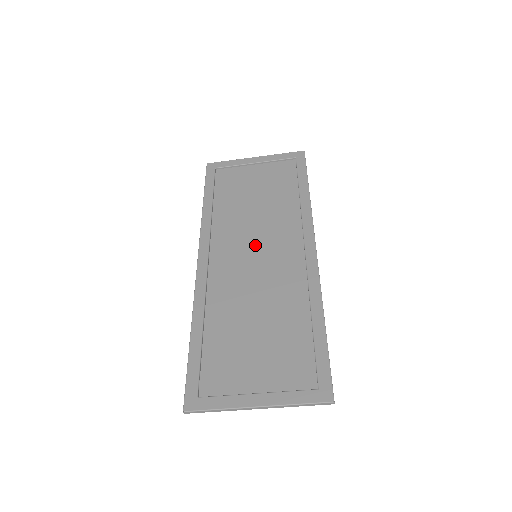
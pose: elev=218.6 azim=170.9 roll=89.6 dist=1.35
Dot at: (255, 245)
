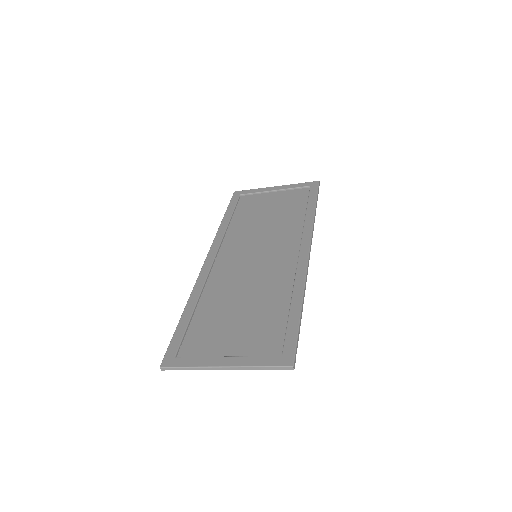
Dot at: (258, 248)
